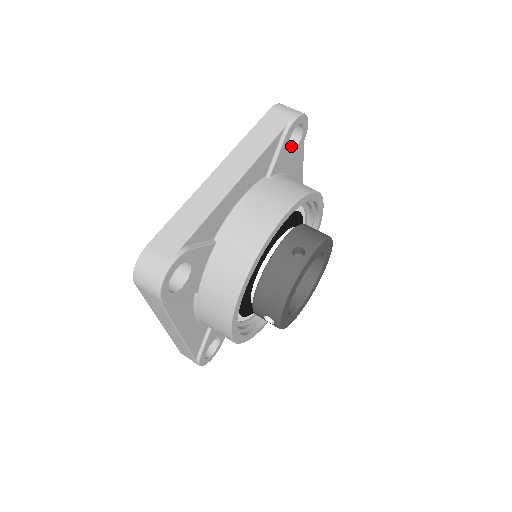
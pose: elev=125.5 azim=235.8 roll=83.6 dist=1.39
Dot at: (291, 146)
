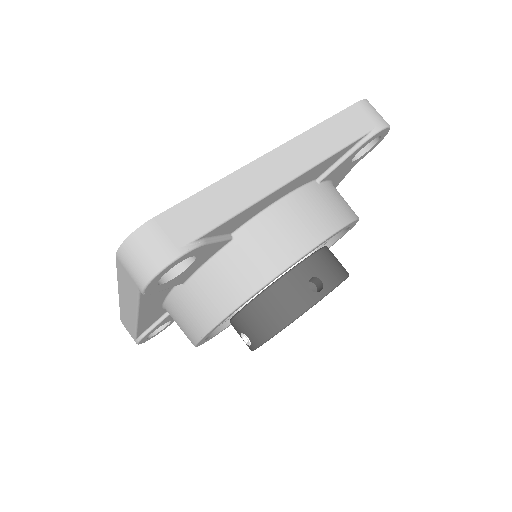
Dot at: occluded
